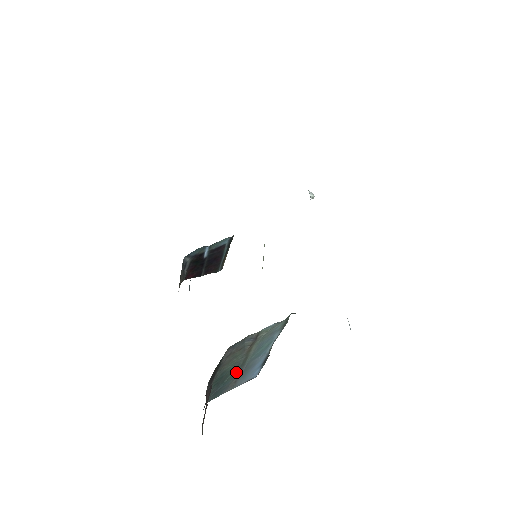
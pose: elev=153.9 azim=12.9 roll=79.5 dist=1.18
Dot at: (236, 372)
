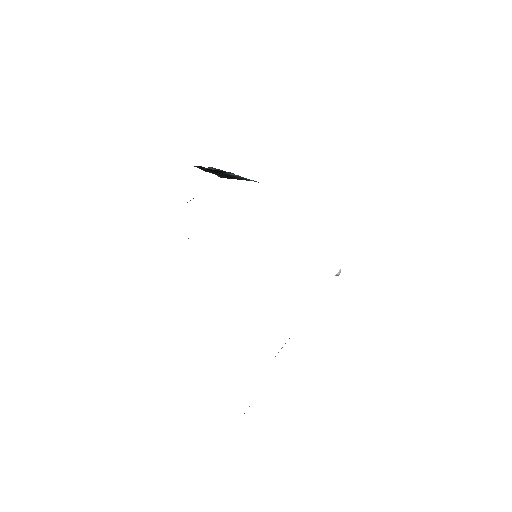
Dot at: occluded
